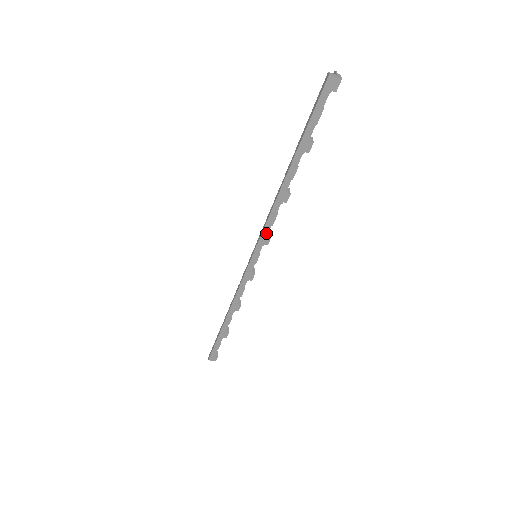
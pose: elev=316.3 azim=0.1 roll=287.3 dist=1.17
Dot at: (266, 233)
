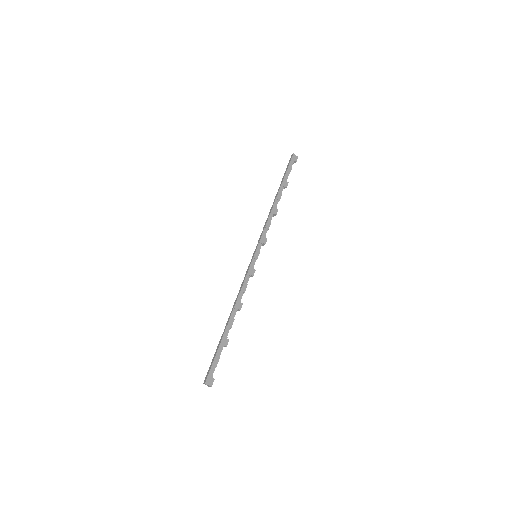
Dot at: (264, 235)
